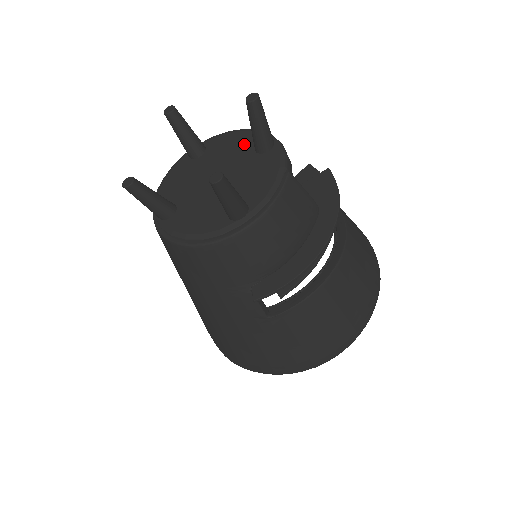
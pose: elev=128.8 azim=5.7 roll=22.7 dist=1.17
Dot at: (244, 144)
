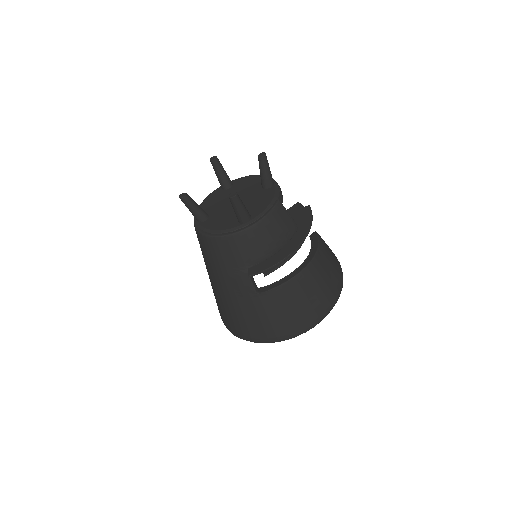
Dot at: (256, 183)
